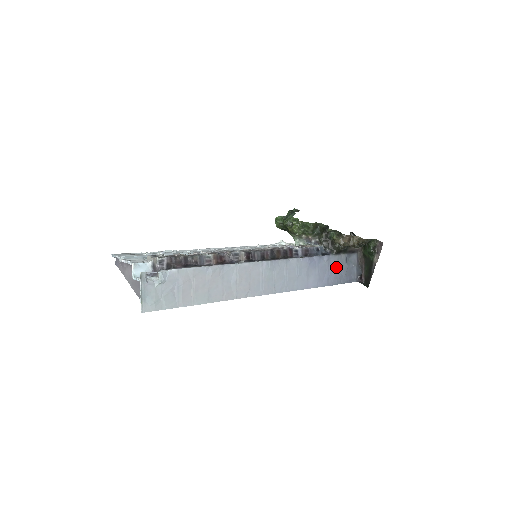
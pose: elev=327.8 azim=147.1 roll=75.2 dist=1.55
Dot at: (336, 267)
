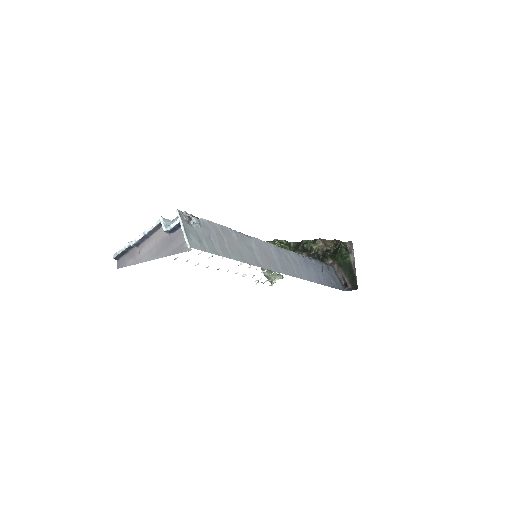
Dot at: (324, 272)
